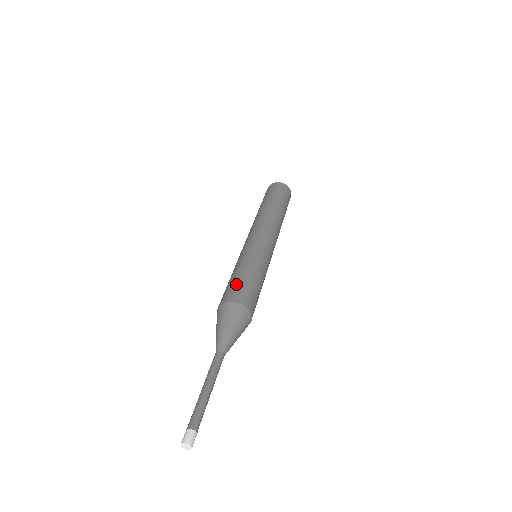
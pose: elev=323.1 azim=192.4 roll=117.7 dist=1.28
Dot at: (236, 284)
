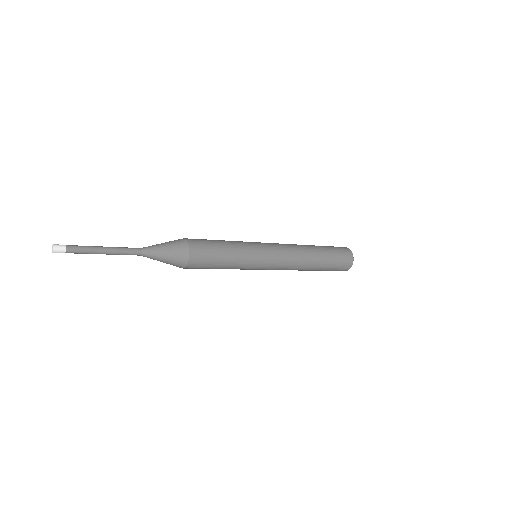
Dot at: occluded
